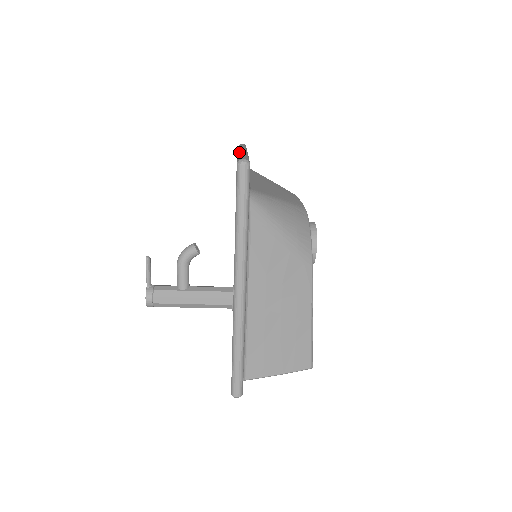
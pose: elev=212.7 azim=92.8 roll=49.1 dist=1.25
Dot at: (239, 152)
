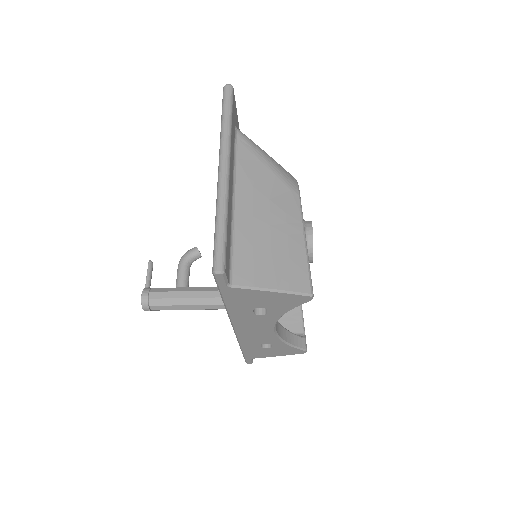
Dot at: occluded
